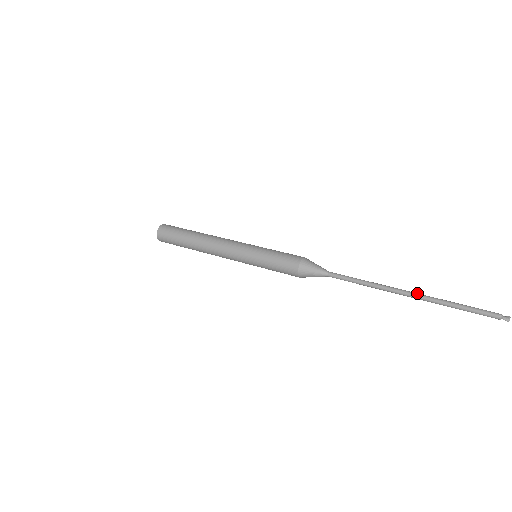
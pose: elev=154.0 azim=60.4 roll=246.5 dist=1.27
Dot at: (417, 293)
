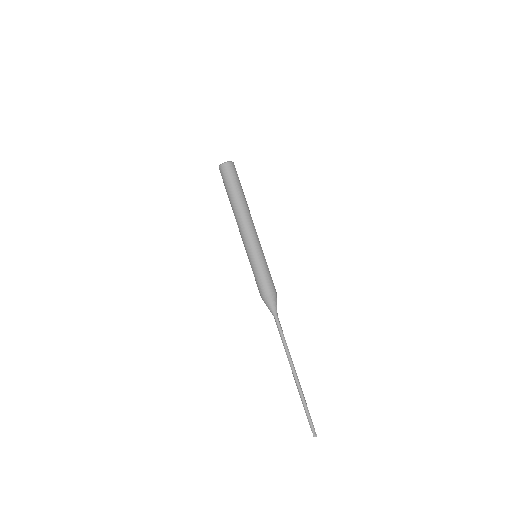
Dot at: (298, 379)
